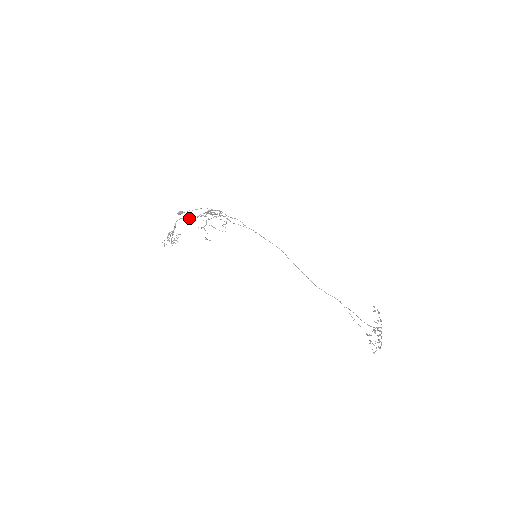
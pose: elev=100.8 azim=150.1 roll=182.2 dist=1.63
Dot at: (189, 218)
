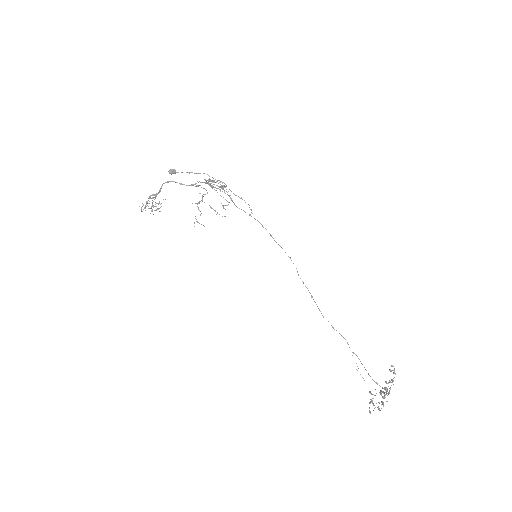
Dot at: (181, 183)
